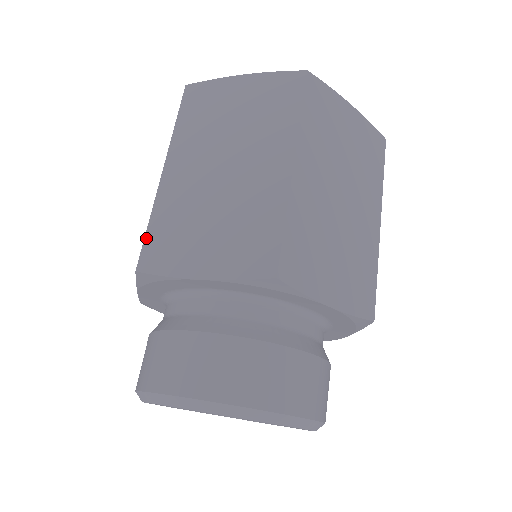
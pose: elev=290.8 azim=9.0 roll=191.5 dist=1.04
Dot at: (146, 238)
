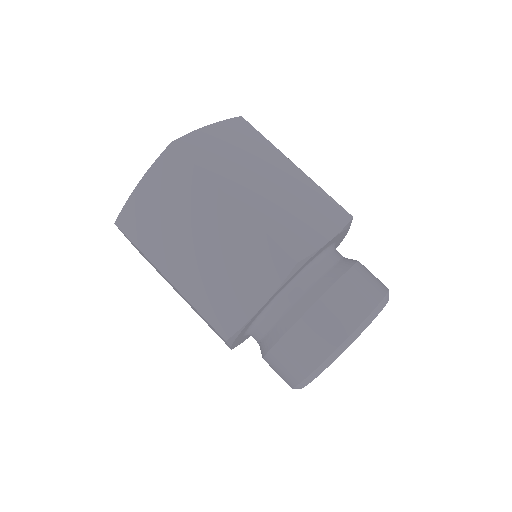
Dot at: (277, 242)
